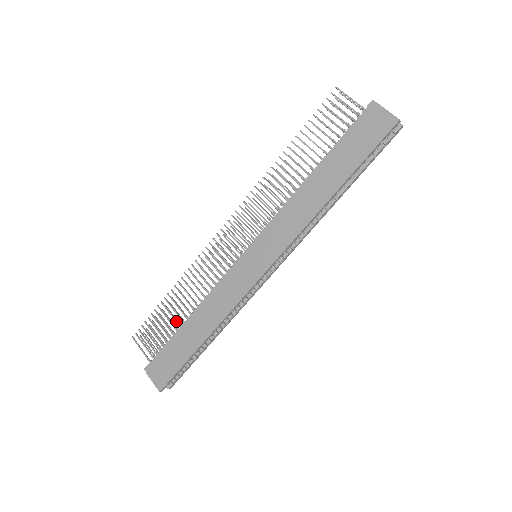
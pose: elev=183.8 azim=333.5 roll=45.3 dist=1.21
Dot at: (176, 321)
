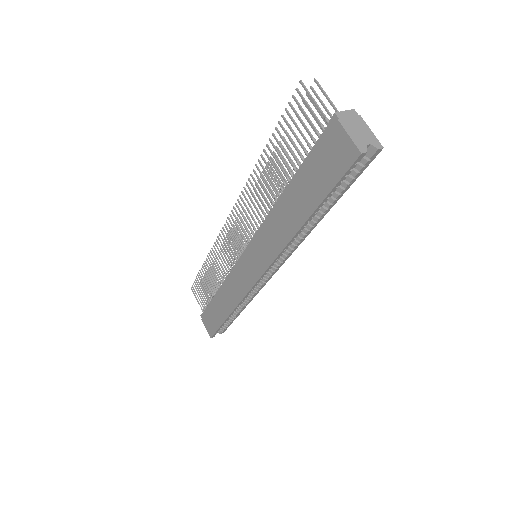
Dot at: (211, 289)
